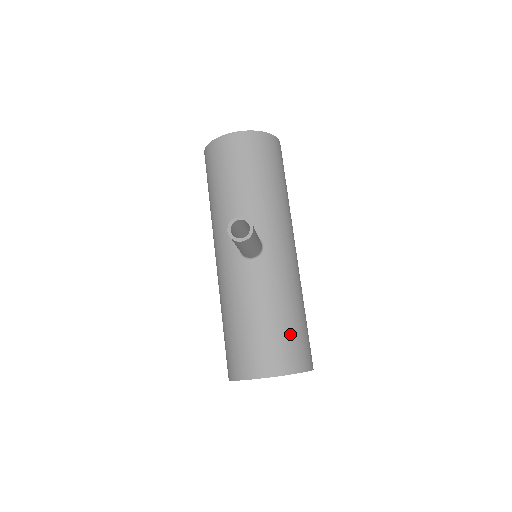
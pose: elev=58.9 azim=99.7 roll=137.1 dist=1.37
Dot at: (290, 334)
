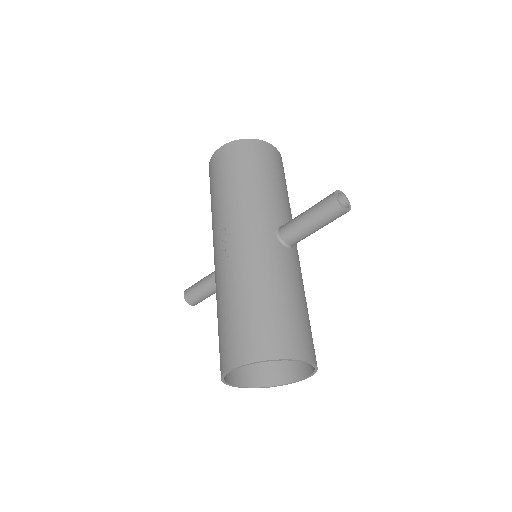
Dot at: occluded
